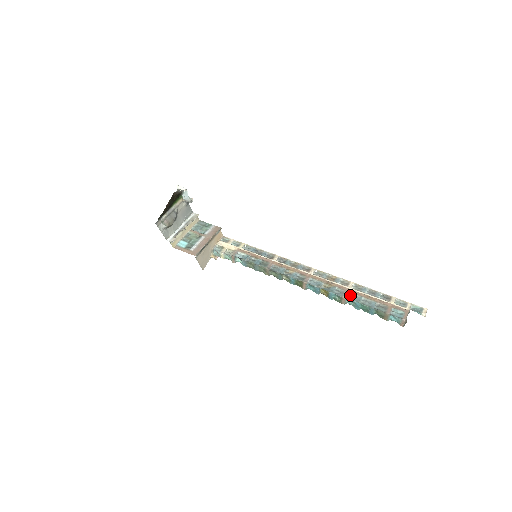
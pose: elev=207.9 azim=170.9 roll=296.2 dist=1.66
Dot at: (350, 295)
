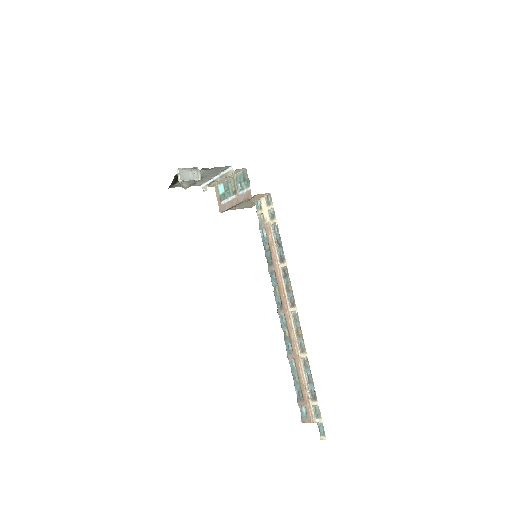
Dot at: (294, 360)
